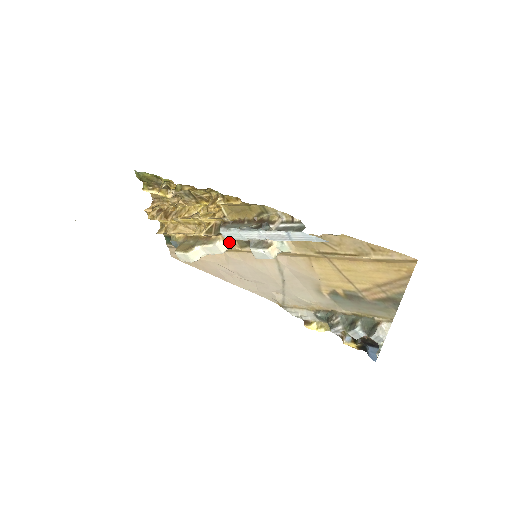
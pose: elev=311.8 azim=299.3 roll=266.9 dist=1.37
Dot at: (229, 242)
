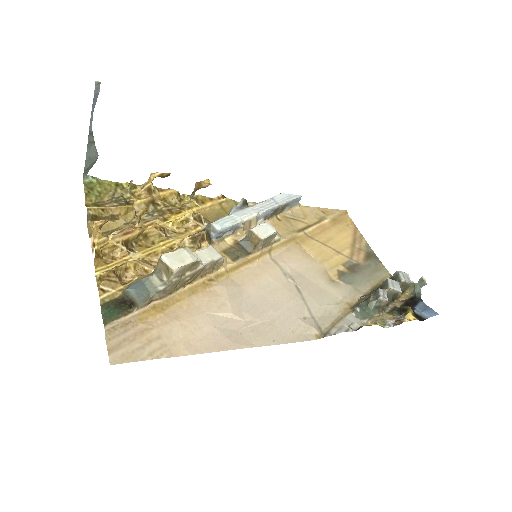
Dot at: occluded
